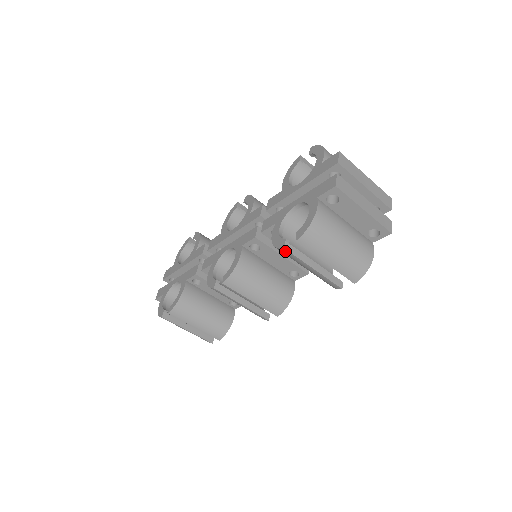
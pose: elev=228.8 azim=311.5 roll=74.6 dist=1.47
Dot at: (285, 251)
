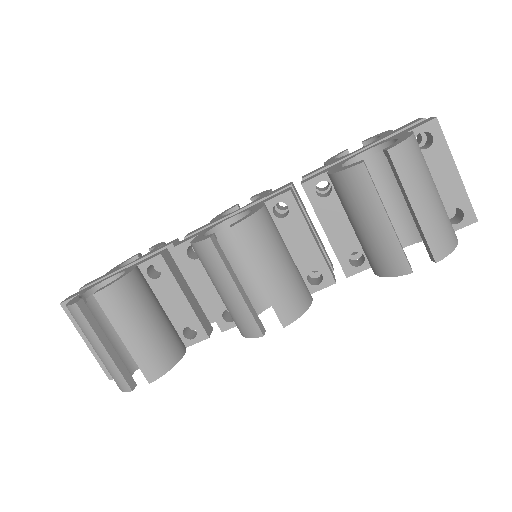
Dot at: (361, 172)
